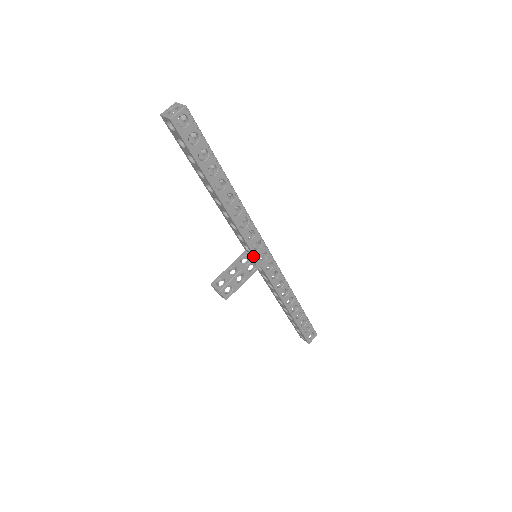
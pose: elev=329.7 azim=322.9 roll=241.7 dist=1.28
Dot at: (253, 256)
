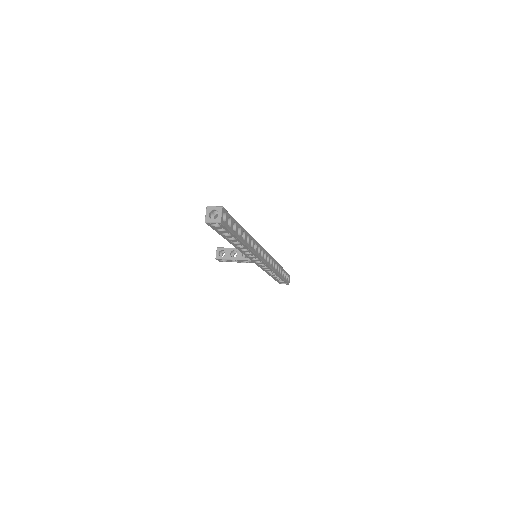
Dot at: occluded
